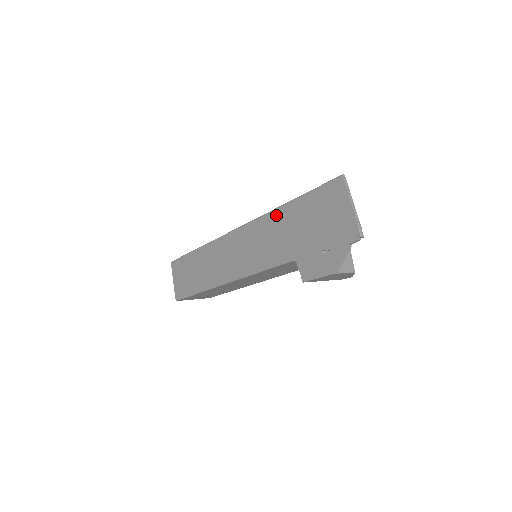
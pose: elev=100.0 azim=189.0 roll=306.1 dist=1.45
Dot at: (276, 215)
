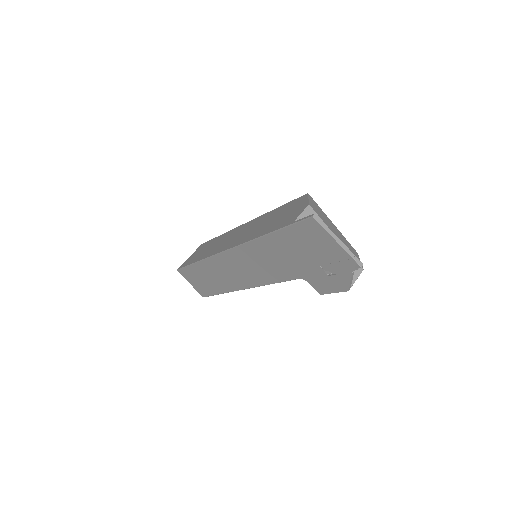
Dot at: (261, 244)
